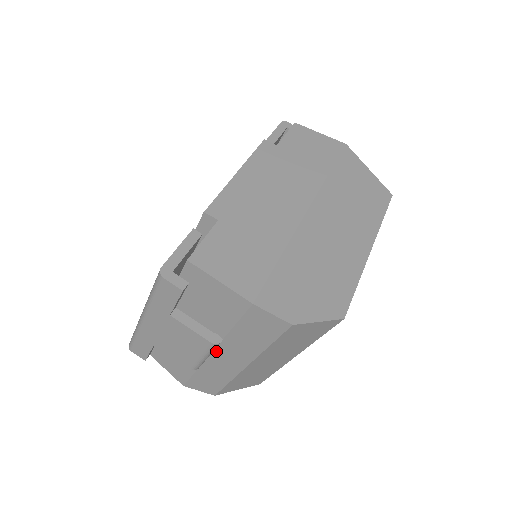
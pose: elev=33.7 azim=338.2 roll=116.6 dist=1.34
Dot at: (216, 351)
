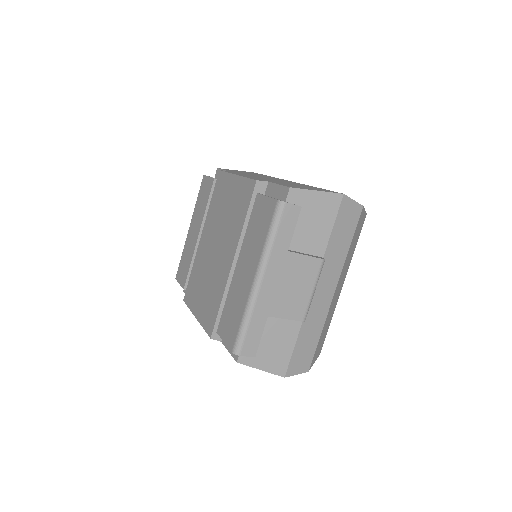
Dot at: (317, 283)
